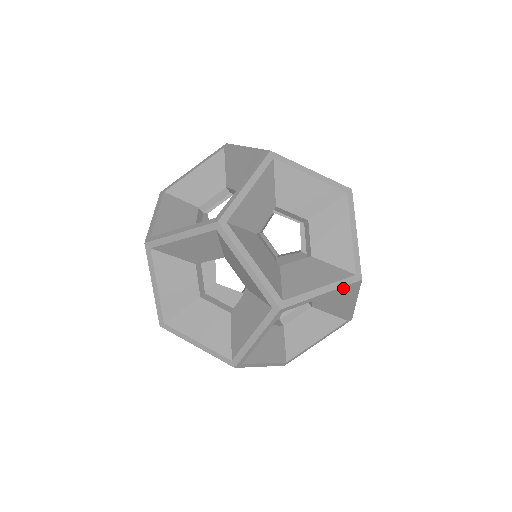
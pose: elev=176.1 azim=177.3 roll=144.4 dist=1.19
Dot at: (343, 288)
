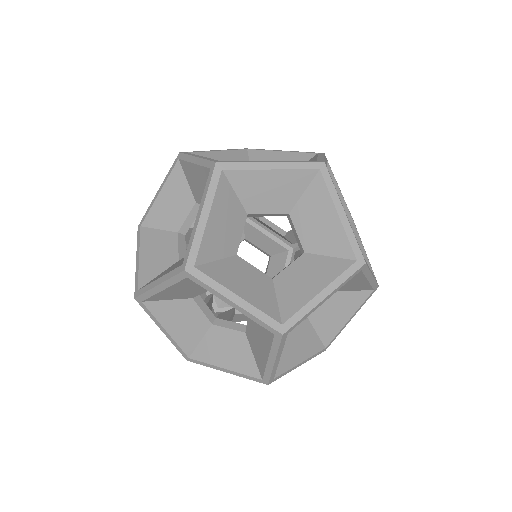
Dot at: (373, 284)
